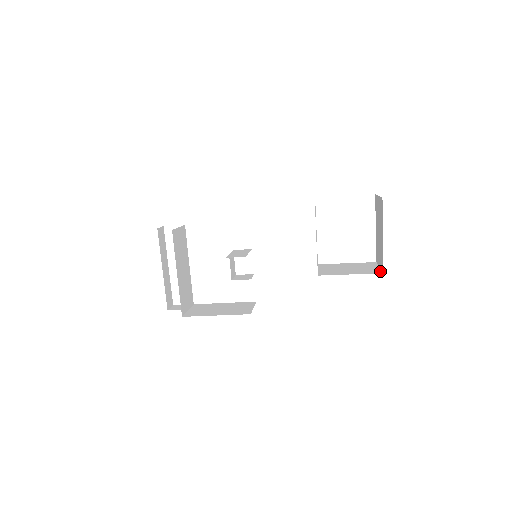
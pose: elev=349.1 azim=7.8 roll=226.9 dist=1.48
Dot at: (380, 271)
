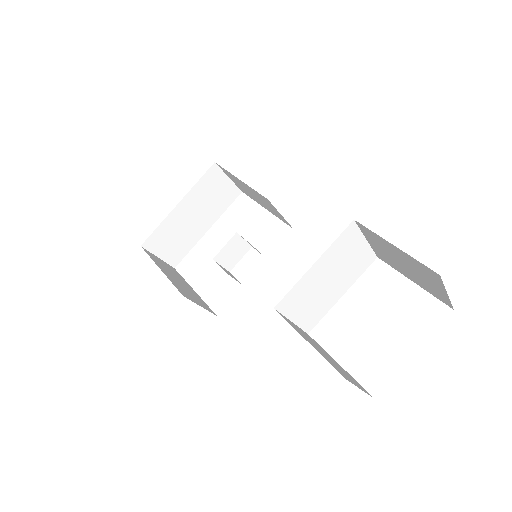
Dot at: (348, 379)
